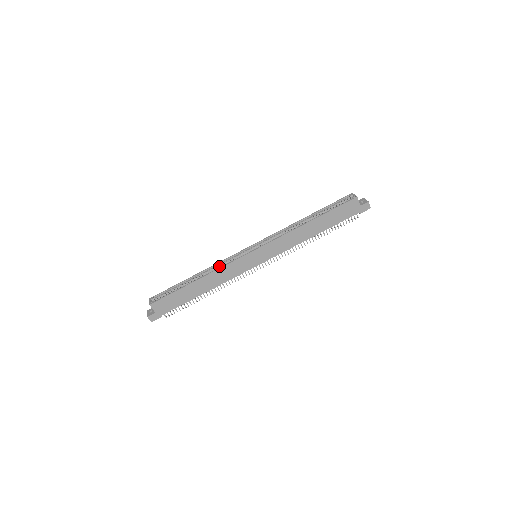
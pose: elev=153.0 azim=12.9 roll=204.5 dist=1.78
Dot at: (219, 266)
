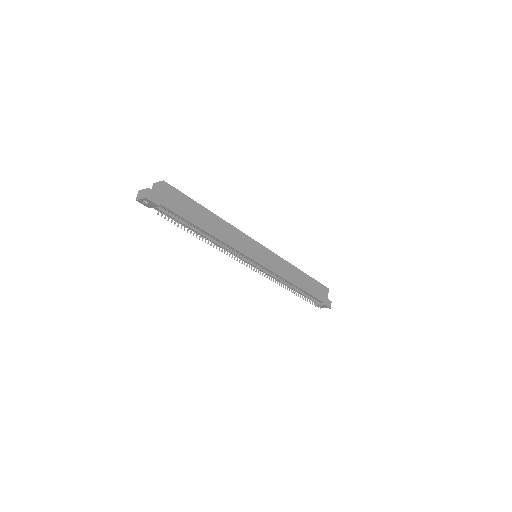
Dot at: occluded
